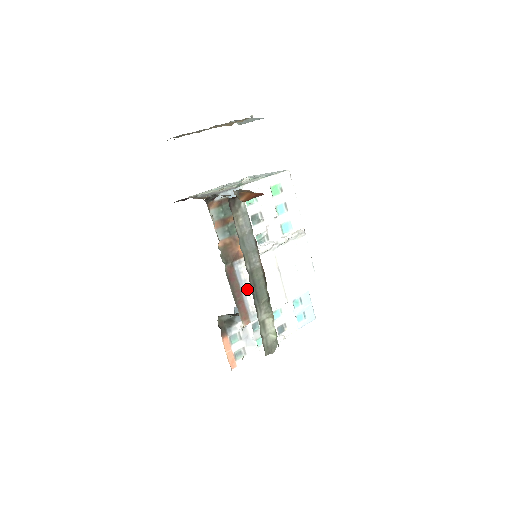
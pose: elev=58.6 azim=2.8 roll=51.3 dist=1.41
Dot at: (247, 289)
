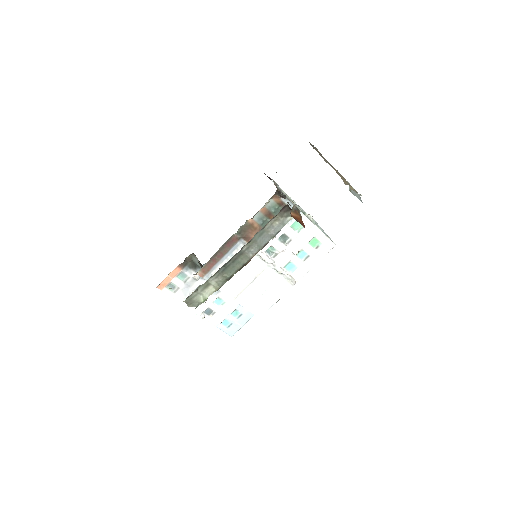
Dot at: (227, 261)
